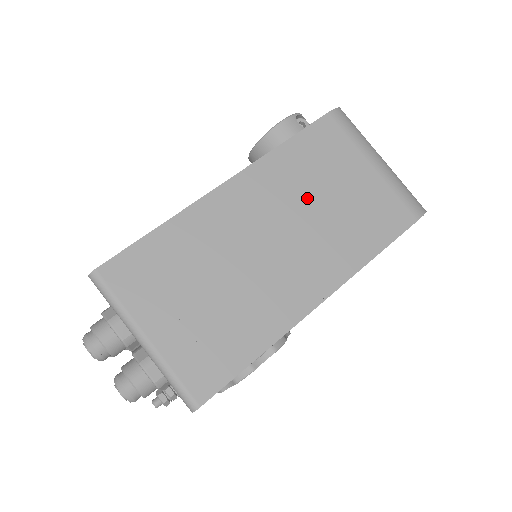
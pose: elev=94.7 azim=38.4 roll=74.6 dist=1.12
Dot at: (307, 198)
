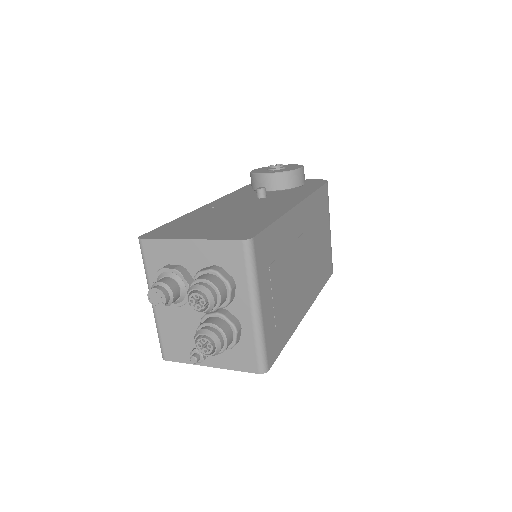
Dot at: (315, 236)
